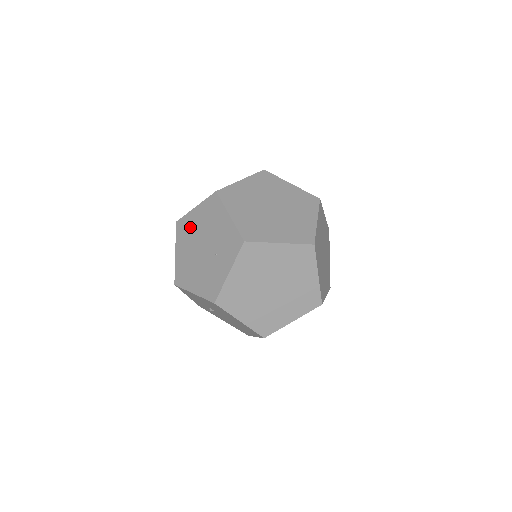
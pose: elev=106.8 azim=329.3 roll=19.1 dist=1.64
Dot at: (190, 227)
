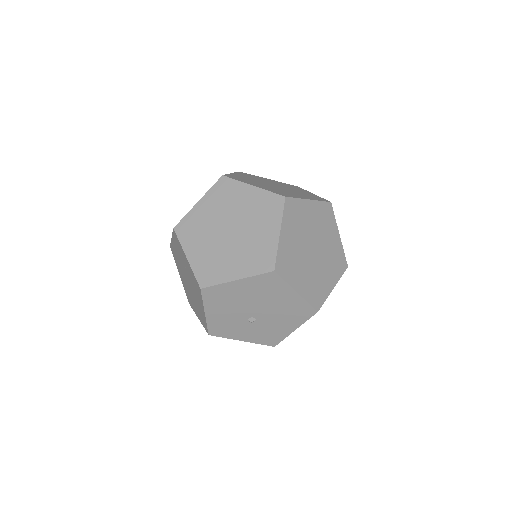
Dot at: (186, 289)
